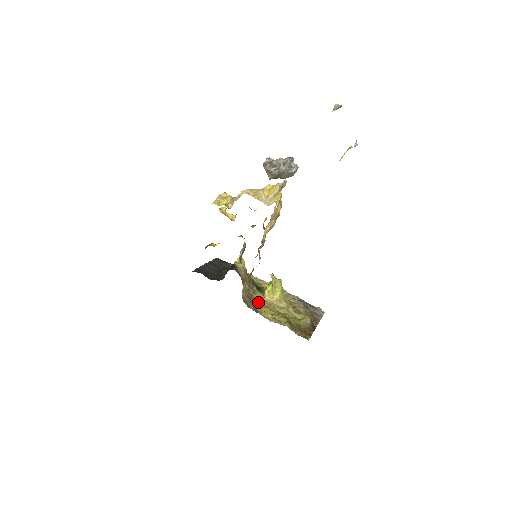
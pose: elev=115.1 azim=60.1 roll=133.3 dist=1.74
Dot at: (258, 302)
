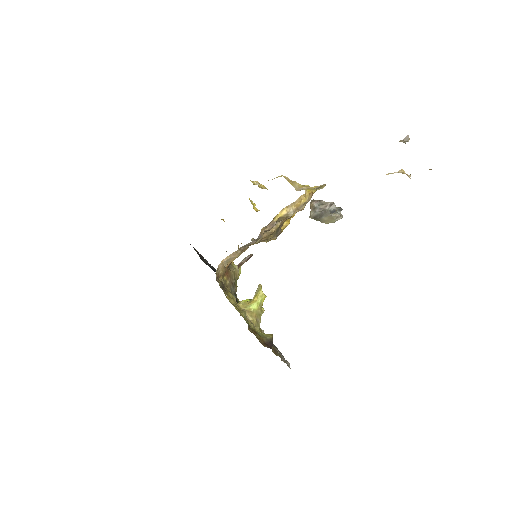
Dot at: occluded
